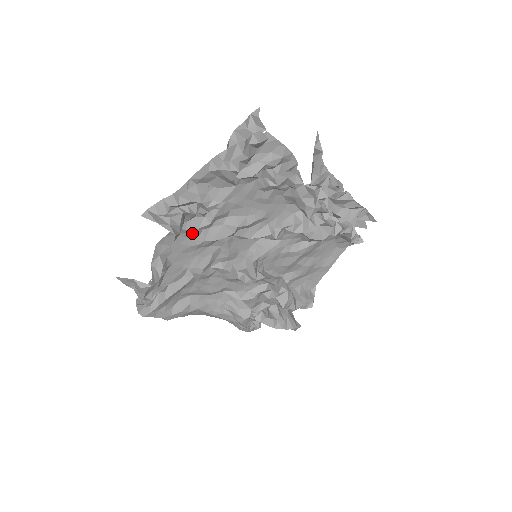
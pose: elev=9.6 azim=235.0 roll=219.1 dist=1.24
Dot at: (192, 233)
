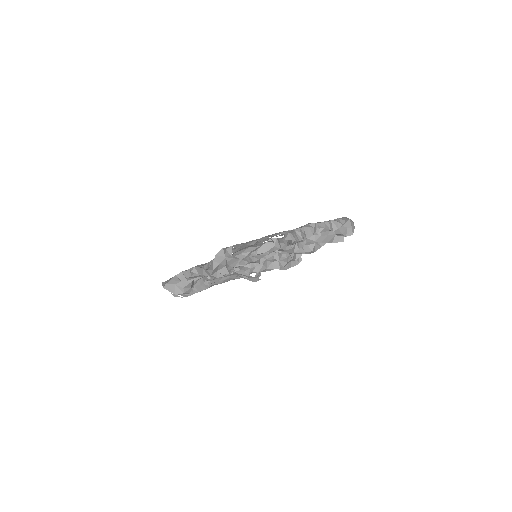
Dot at: occluded
